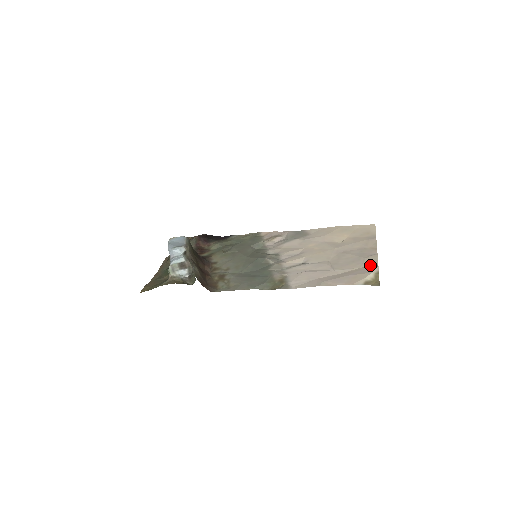
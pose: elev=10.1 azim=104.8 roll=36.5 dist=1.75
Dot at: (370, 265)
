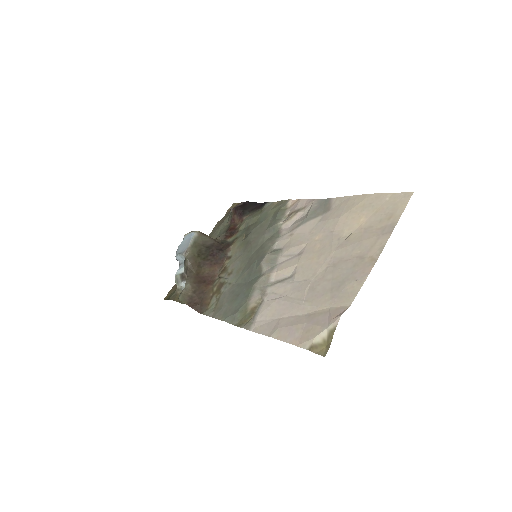
Dot at: (341, 305)
